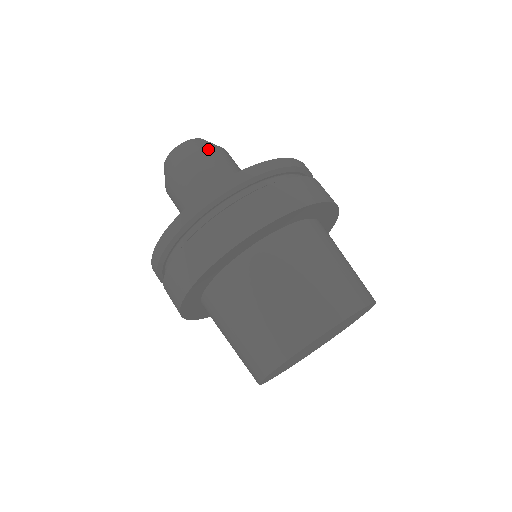
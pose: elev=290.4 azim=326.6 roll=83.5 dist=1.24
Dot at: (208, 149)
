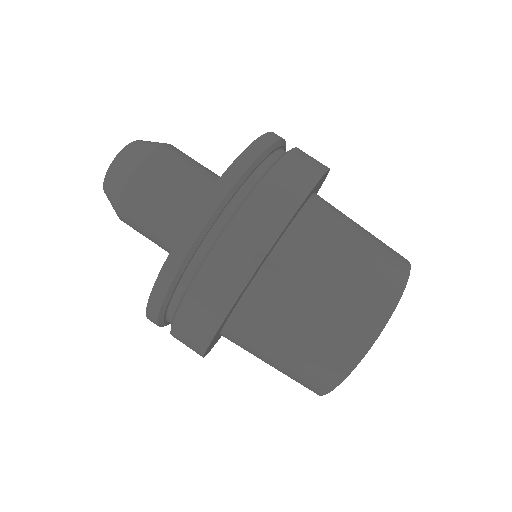
Dot at: (123, 197)
